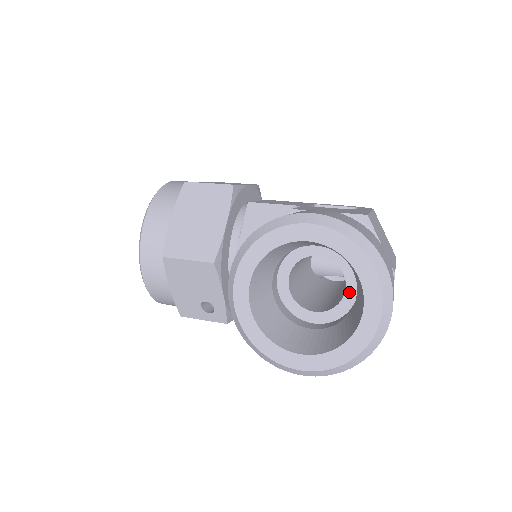
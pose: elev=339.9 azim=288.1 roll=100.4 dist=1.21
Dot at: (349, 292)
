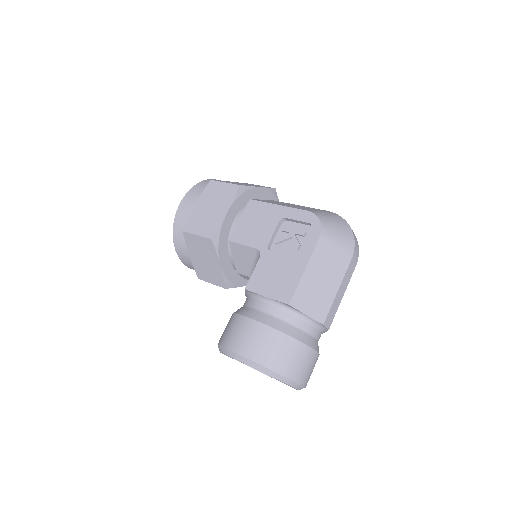
Dot at: occluded
